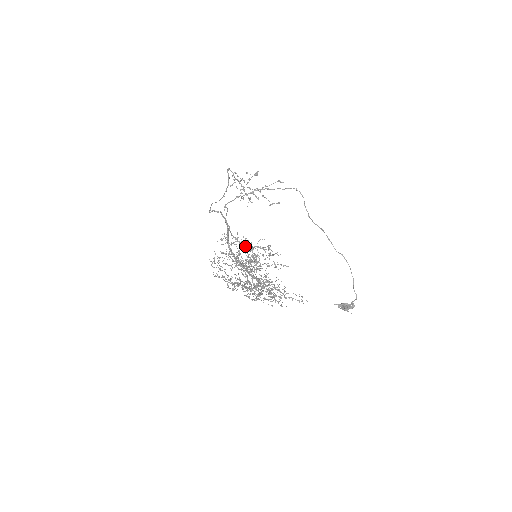
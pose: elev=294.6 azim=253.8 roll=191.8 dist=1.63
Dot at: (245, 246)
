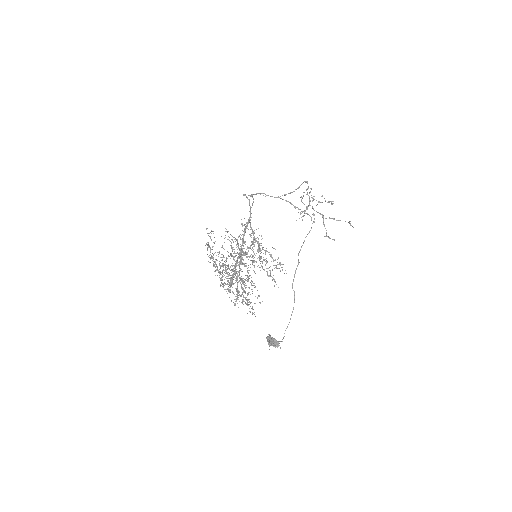
Dot at: (254, 242)
